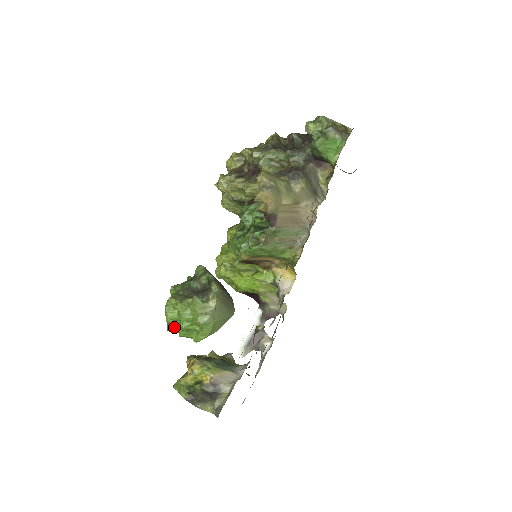
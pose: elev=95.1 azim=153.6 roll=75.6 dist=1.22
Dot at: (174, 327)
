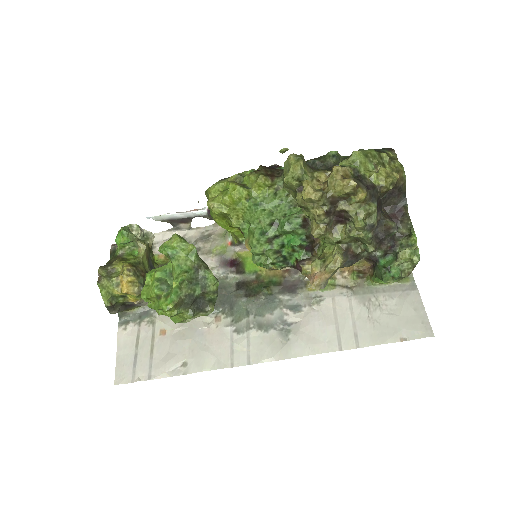
Dot at: (150, 302)
